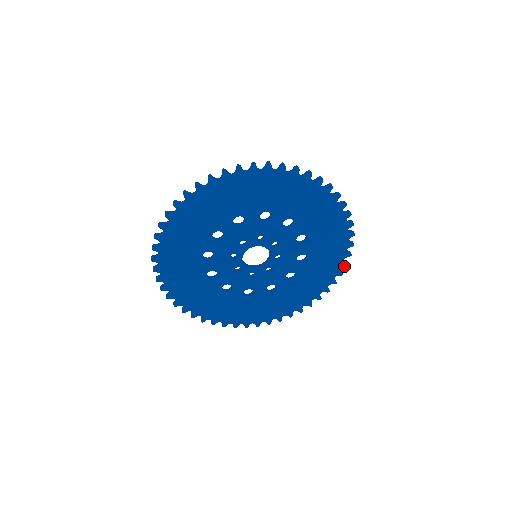
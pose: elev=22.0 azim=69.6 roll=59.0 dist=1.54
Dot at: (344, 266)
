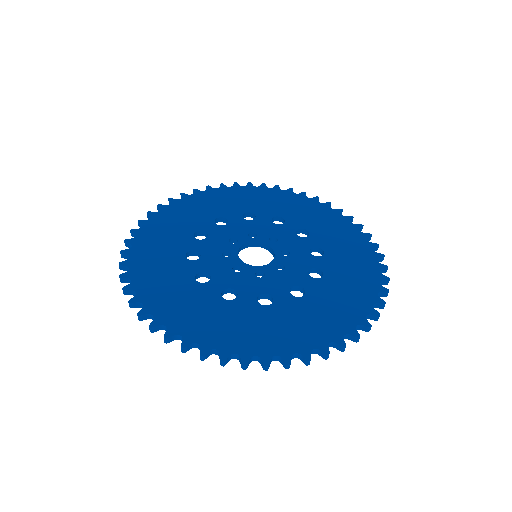
Dot at: (380, 257)
